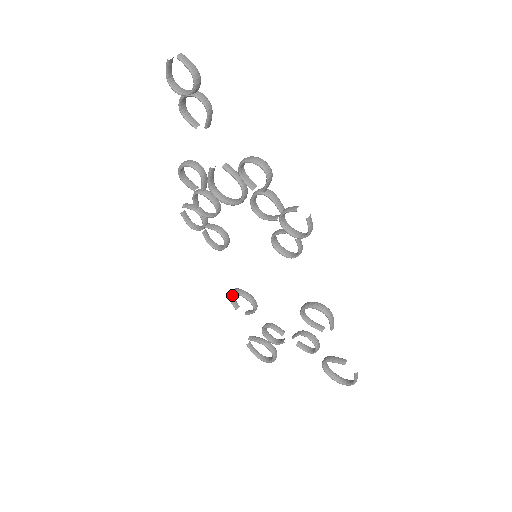
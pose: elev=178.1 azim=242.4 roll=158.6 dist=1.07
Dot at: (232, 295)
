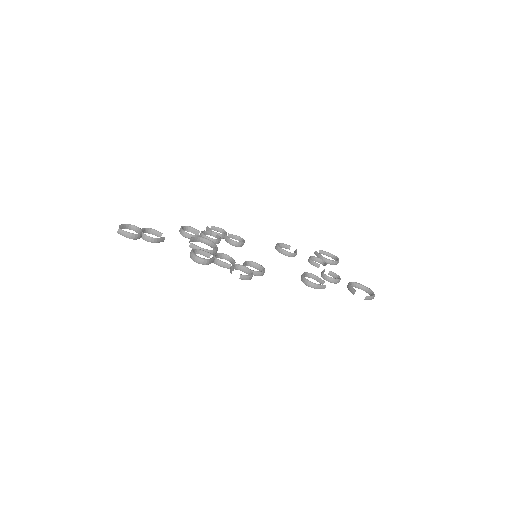
Dot at: (279, 245)
